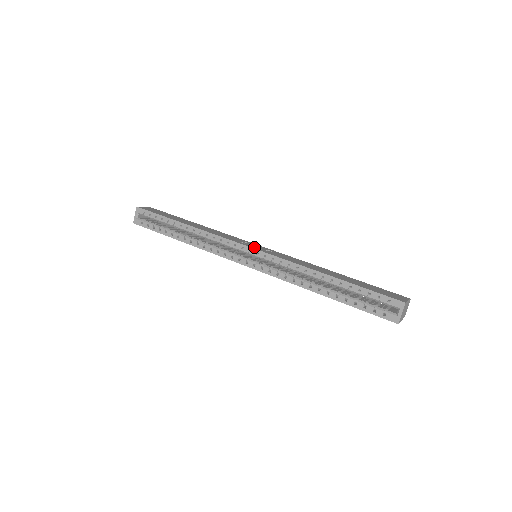
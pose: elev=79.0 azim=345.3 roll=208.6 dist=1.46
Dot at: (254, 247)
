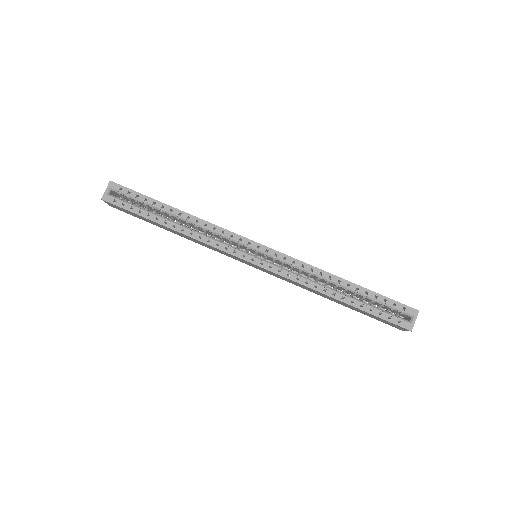
Dot at: (261, 244)
